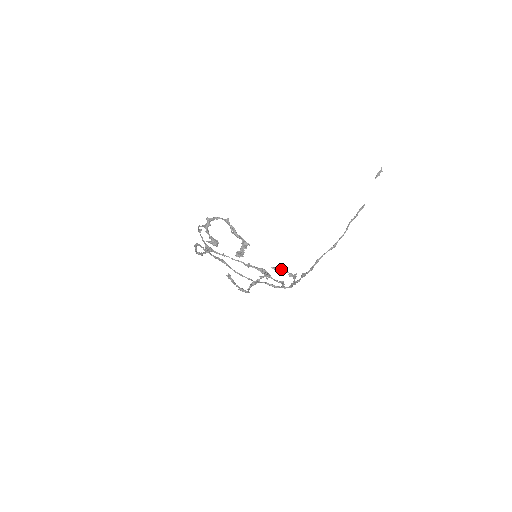
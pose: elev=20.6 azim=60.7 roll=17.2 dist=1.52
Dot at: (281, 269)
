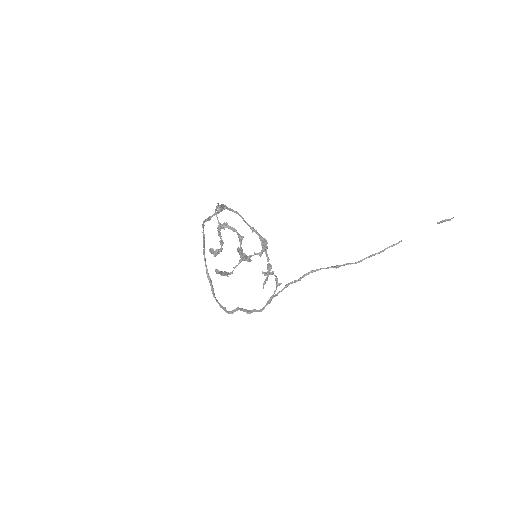
Dot at: (272, 272)
